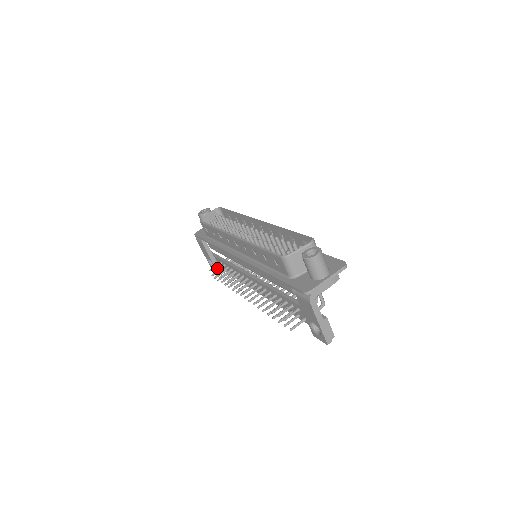
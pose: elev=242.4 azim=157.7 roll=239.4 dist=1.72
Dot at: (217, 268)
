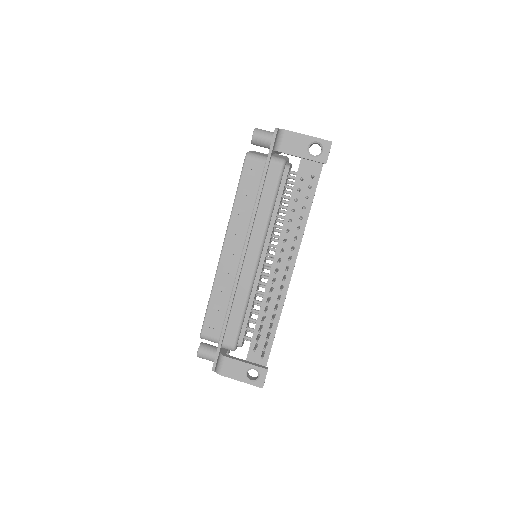
Dot at: (262, 367)
